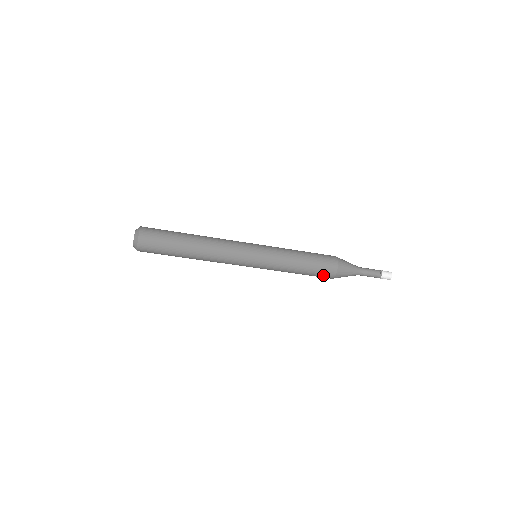
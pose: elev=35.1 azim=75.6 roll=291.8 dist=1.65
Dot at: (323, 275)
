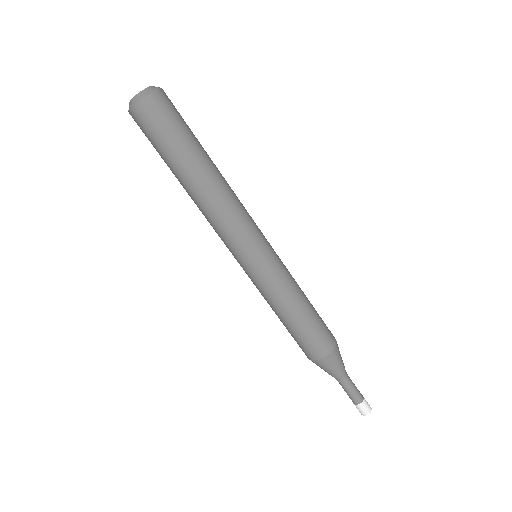
Dot at: (304, 347)
